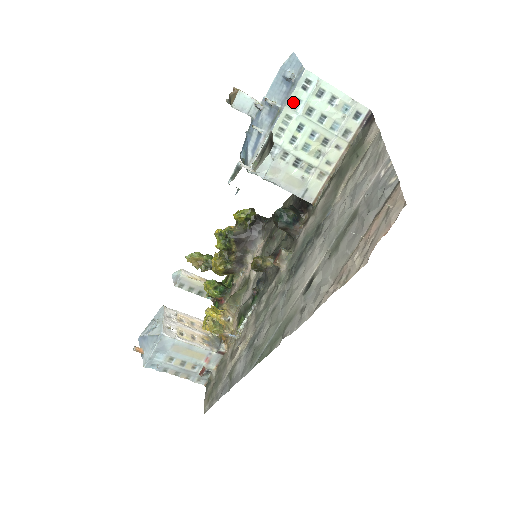
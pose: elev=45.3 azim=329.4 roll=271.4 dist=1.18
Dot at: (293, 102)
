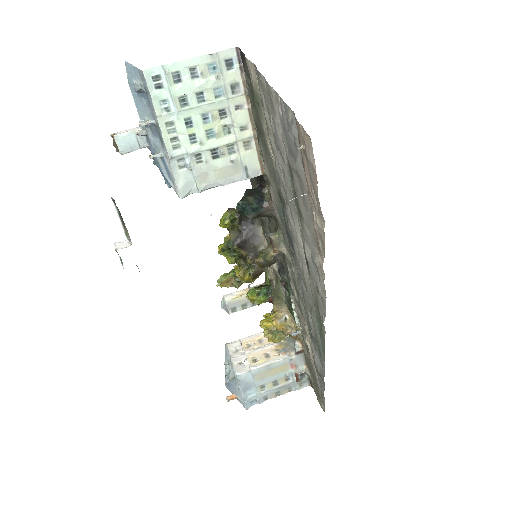
Dot at: (161, 108)
